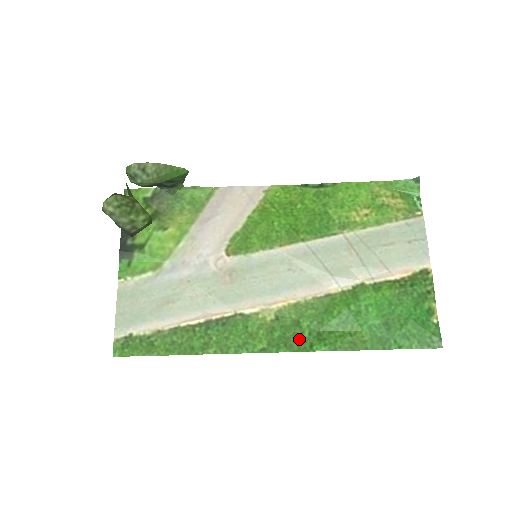
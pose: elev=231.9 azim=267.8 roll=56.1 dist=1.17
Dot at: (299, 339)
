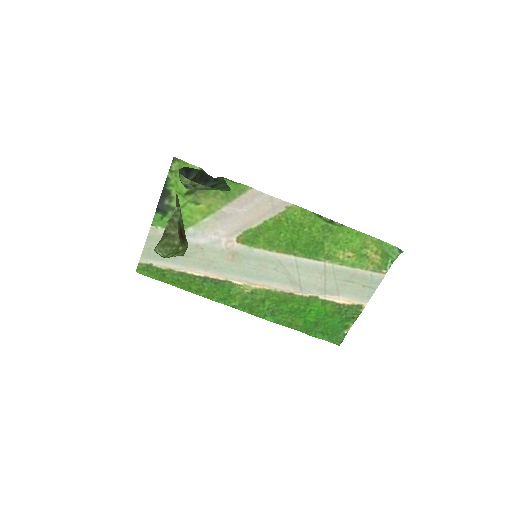
Dot at: (259, 310)
